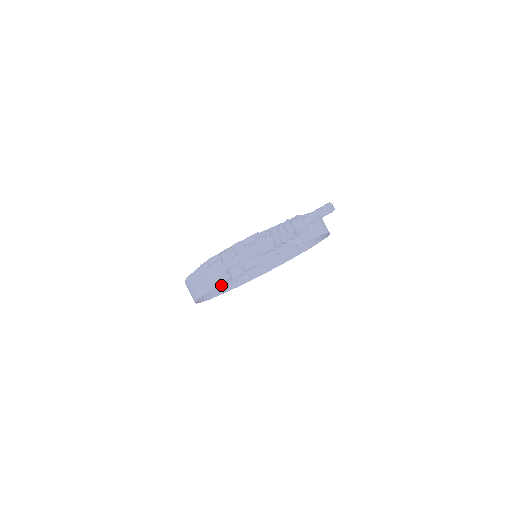
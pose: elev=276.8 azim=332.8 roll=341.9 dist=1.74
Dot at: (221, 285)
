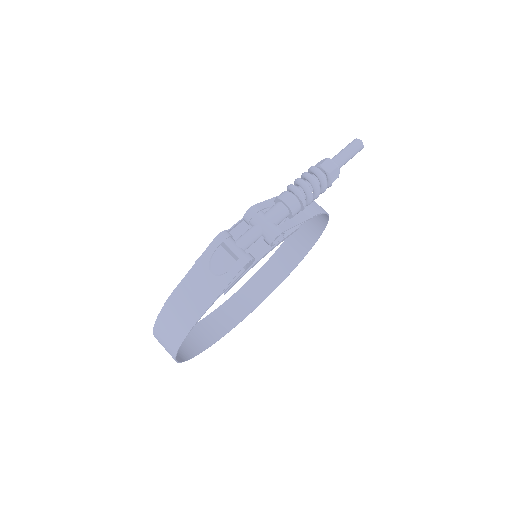
Dot at: (237, 279)
